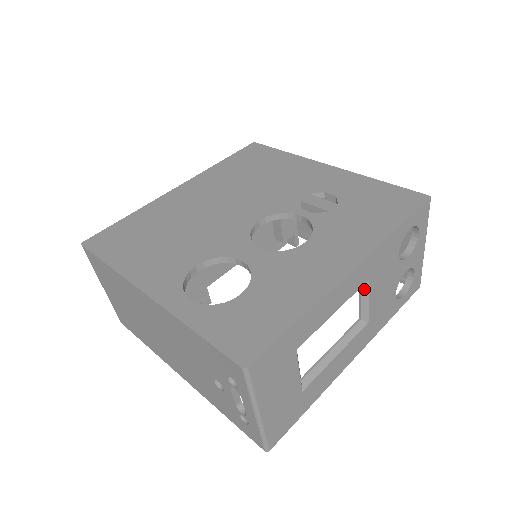
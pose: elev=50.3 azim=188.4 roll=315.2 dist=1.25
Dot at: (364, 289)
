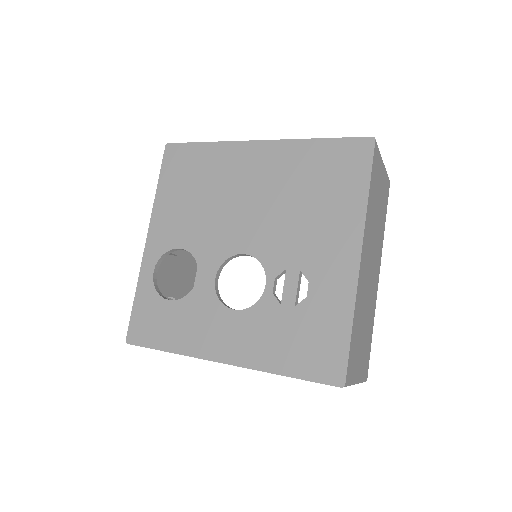
Dot at: occluded
